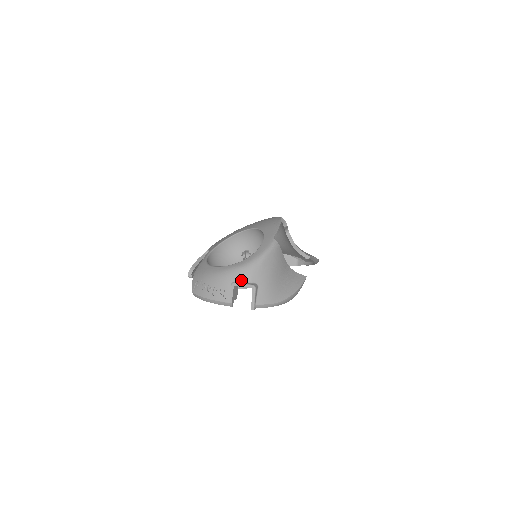
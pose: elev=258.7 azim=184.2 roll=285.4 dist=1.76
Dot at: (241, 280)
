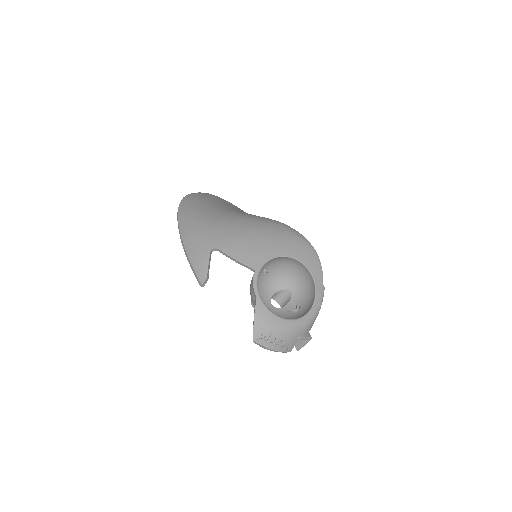
Dot at: (305, 334)
